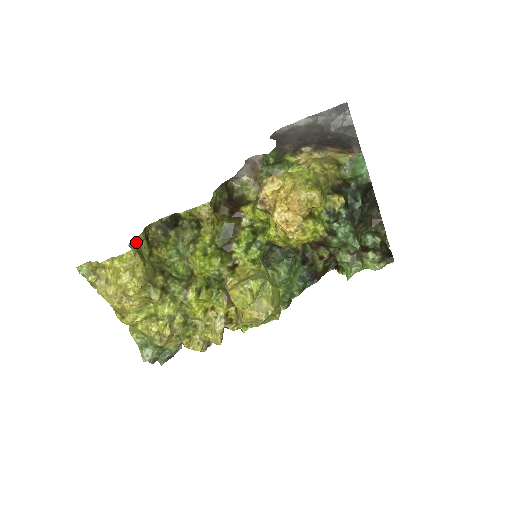
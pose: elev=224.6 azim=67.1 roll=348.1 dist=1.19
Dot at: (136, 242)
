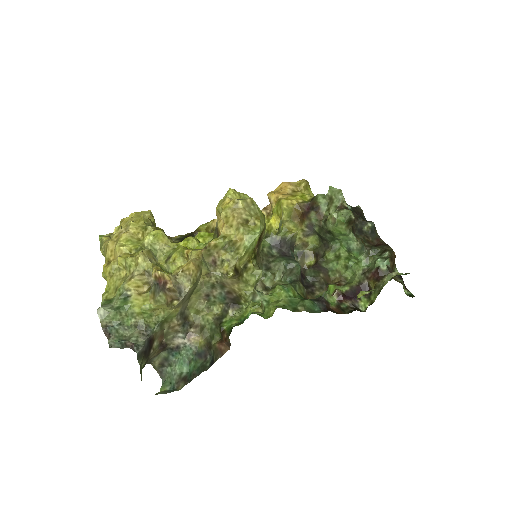
Dot at: occluded
